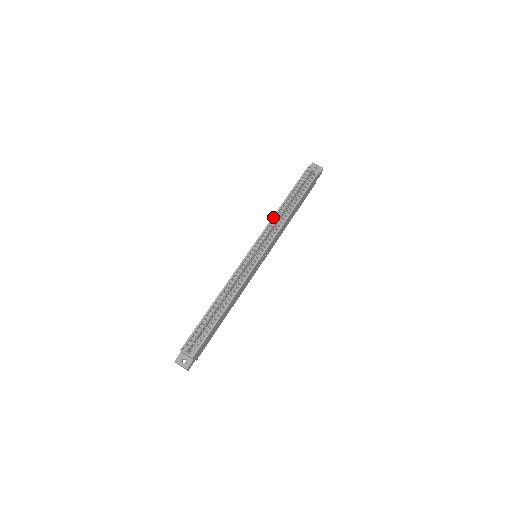
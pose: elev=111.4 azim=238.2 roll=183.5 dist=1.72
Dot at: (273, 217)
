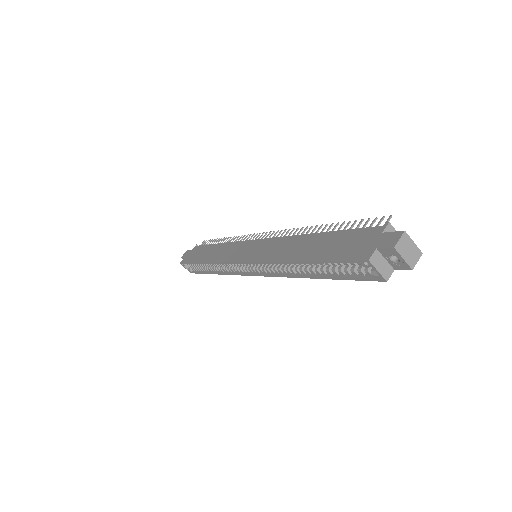
Dot at: (273, 262)
